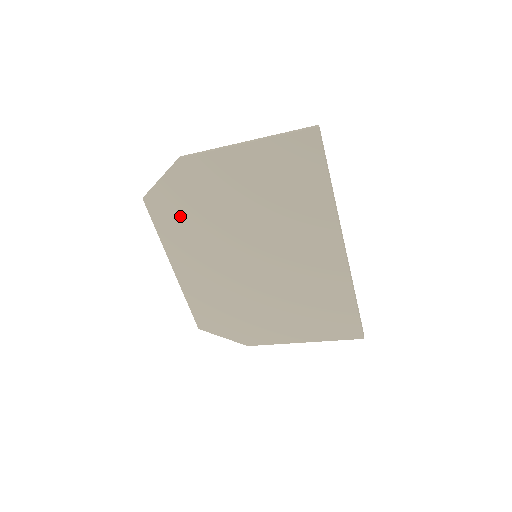
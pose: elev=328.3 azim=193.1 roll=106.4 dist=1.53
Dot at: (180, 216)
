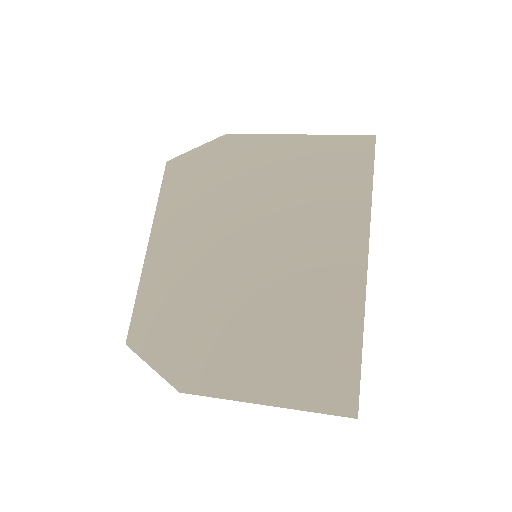
Dot at: (195, 188)
